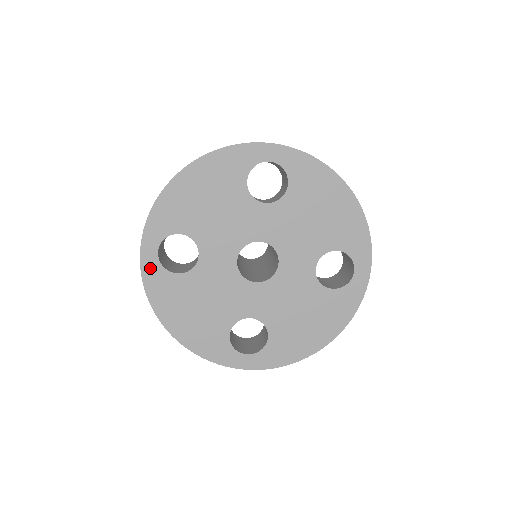
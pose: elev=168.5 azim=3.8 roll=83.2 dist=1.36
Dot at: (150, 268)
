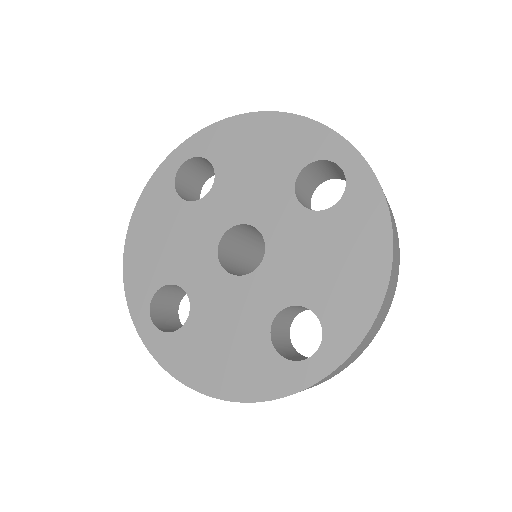
Dot at: (166, 170)
